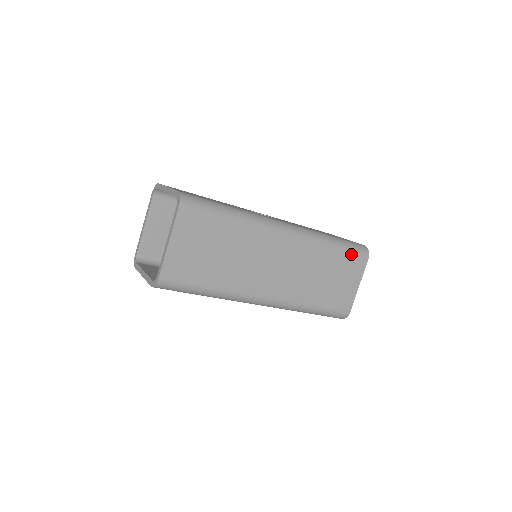
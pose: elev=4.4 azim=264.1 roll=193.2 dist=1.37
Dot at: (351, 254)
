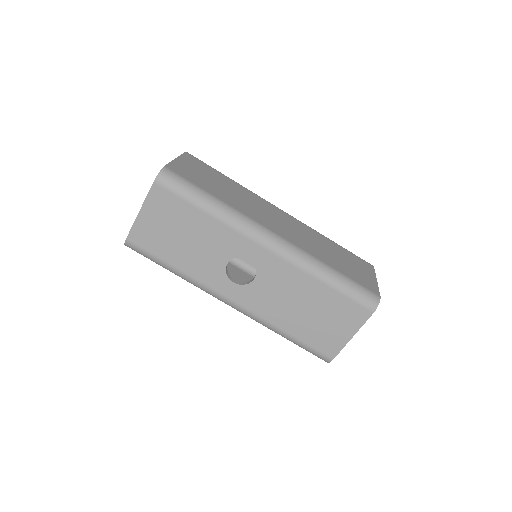
Dot at: (353, 254)
